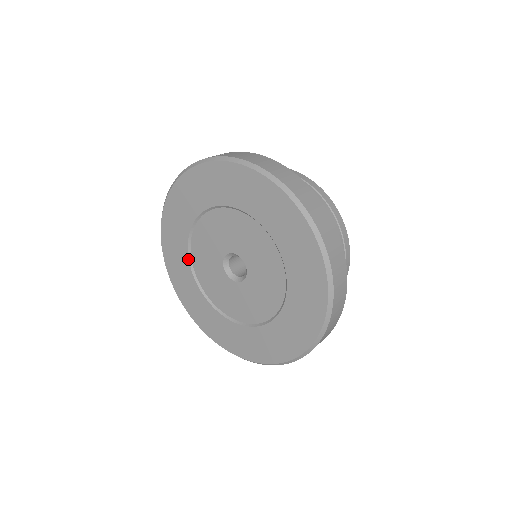
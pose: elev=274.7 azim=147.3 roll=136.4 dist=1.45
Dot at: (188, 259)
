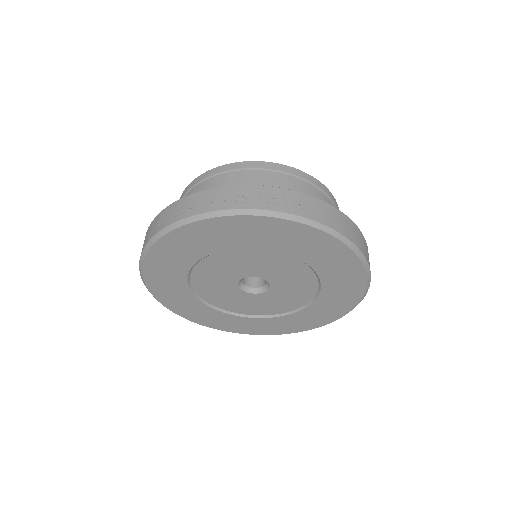
Dot at: (189, 271)
